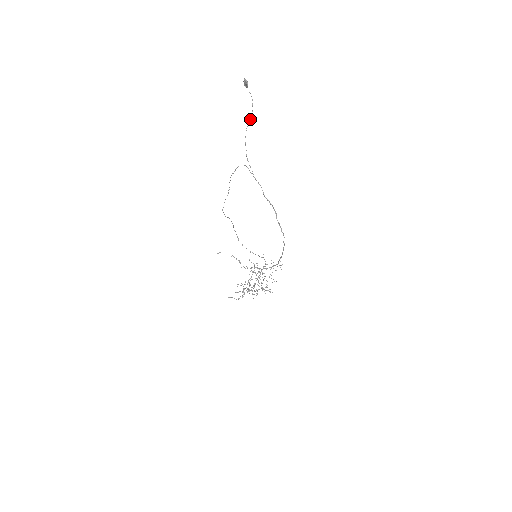
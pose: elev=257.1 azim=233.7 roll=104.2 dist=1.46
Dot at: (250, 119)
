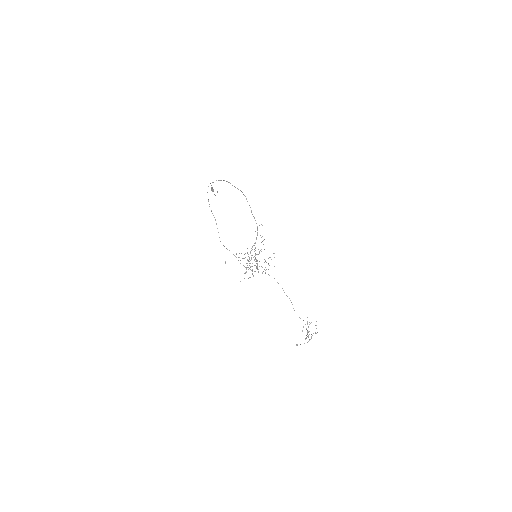
Dot at: occluded
